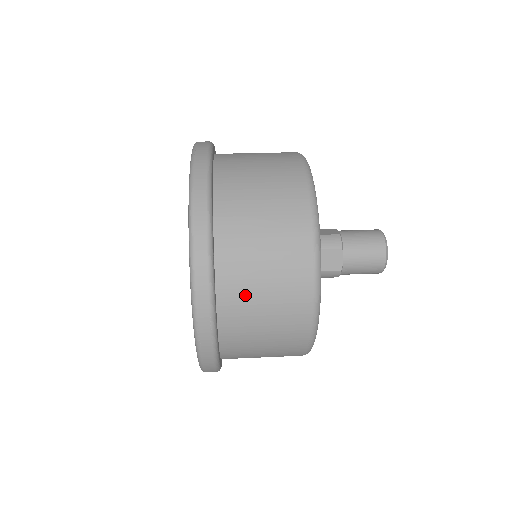
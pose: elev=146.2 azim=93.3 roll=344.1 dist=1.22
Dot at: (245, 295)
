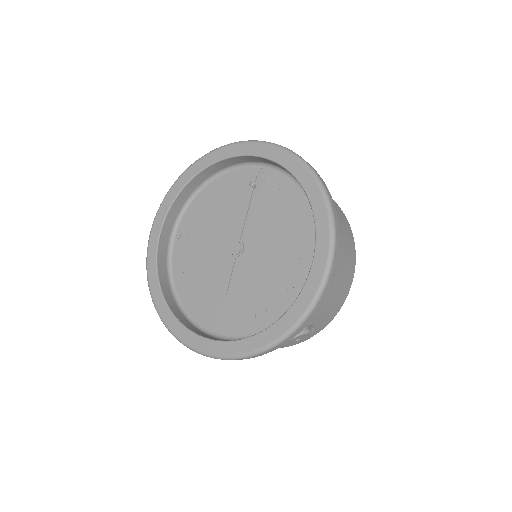
Dot at: occluded
